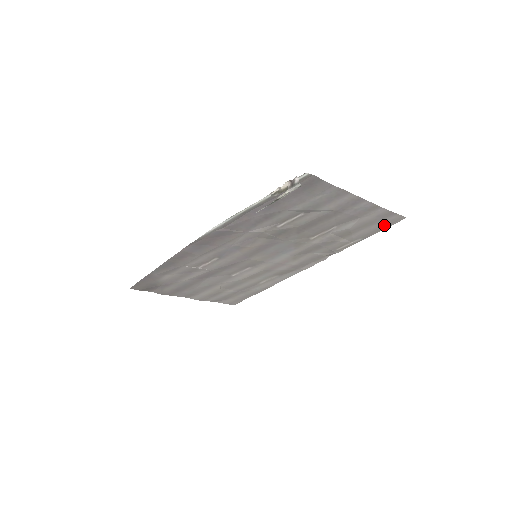
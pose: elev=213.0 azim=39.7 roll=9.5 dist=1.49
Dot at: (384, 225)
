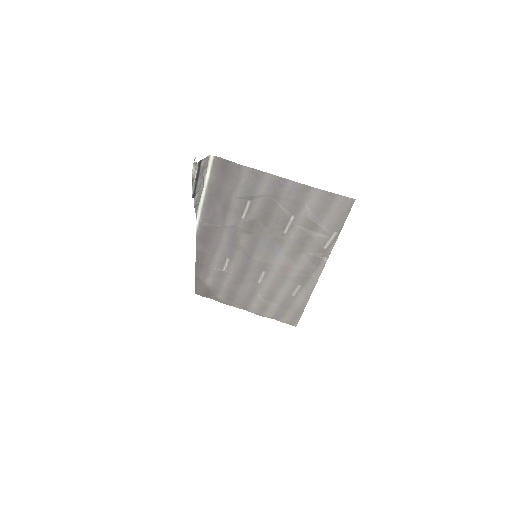
Dot at: (342, 212)
